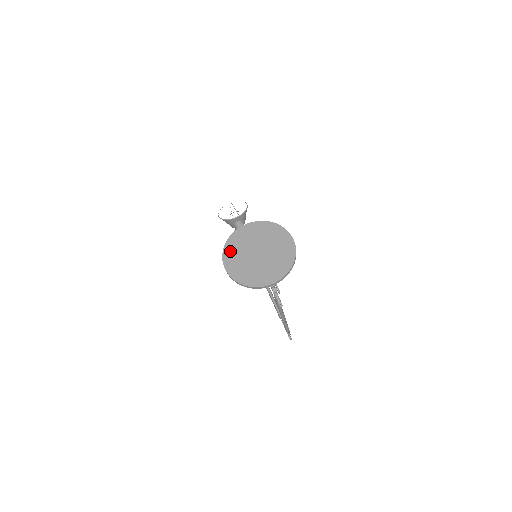
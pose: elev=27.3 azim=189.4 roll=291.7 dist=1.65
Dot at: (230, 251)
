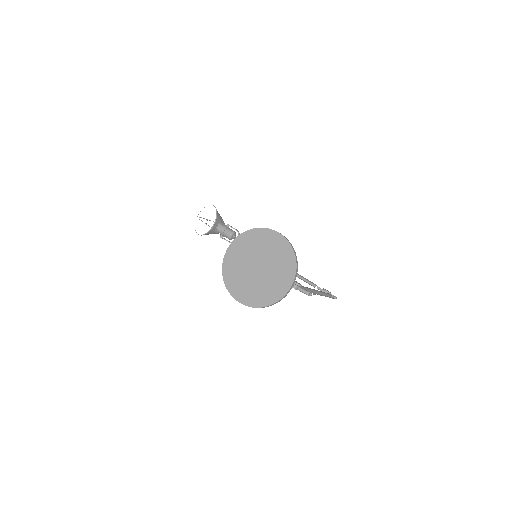
Dot at: (232, 283)
